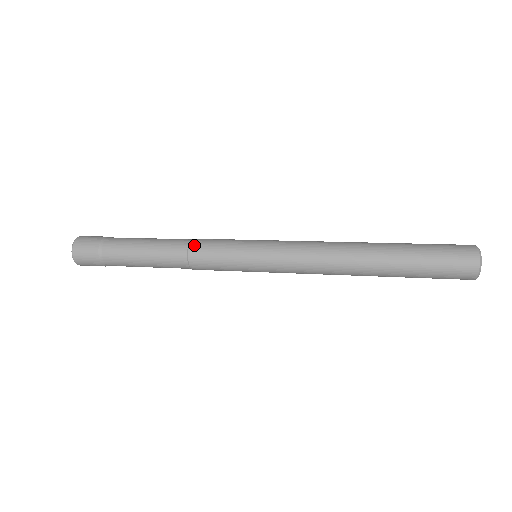
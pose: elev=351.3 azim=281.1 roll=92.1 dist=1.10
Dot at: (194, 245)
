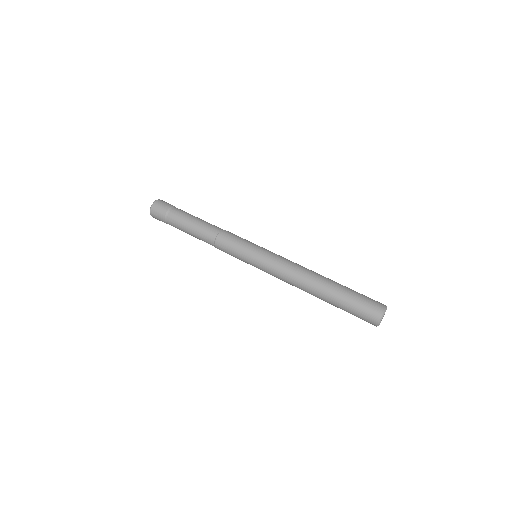
Dot at: (217, 247)
